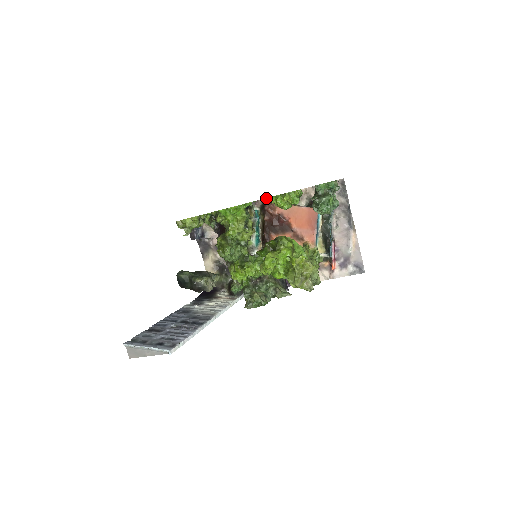
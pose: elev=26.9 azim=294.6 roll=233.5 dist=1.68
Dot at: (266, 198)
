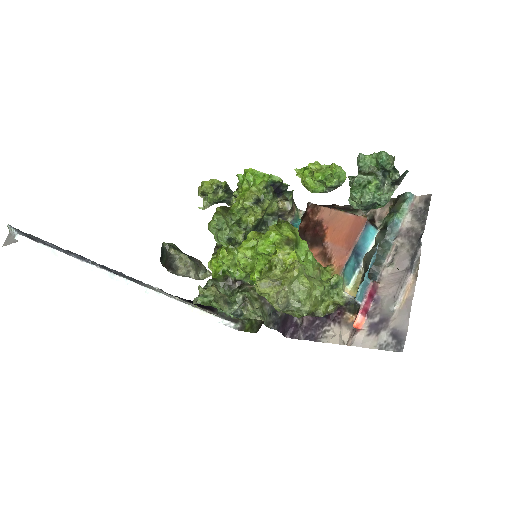
Dot at: occluded
